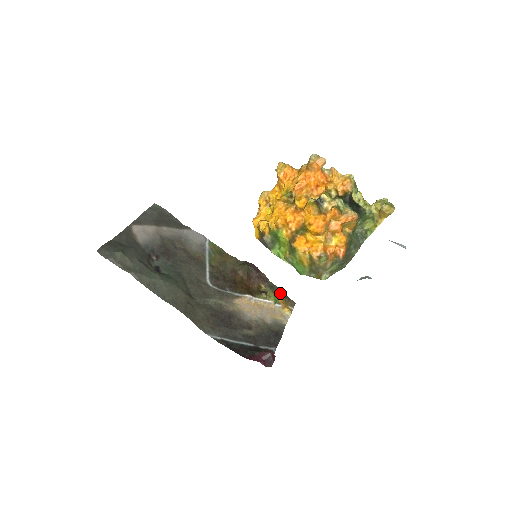
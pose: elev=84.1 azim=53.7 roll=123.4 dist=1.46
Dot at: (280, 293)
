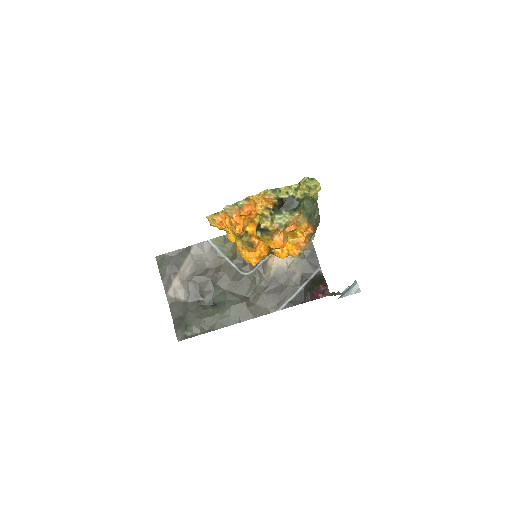
Dot at: occluded
